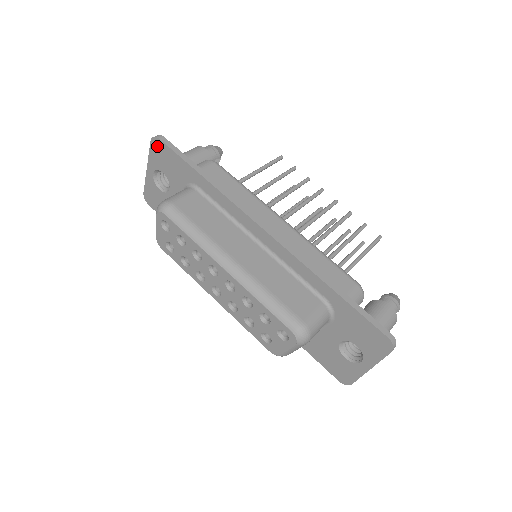
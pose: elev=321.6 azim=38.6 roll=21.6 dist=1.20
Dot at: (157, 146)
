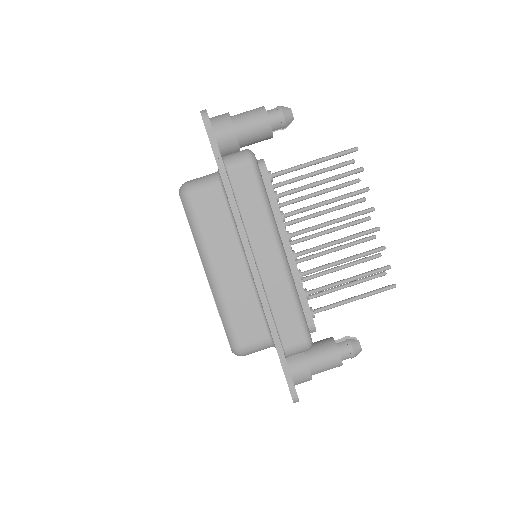
Dot at: occluded
